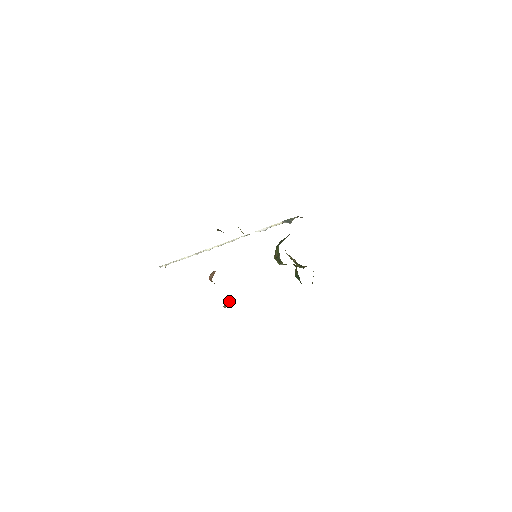
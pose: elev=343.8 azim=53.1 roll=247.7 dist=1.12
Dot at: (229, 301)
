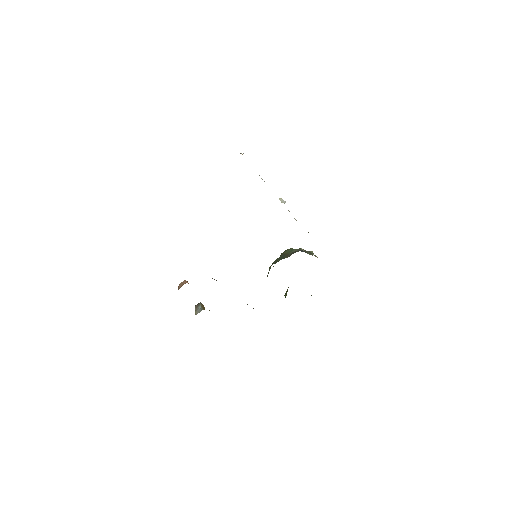
Dot at: (199, 305)
